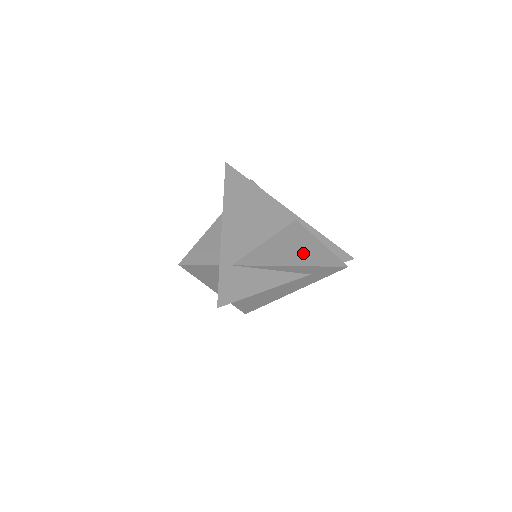
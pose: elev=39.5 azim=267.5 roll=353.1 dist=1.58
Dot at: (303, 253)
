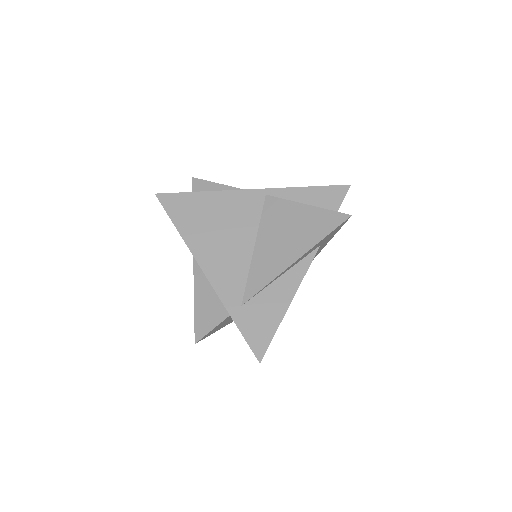
Dot at: (298, 234)
